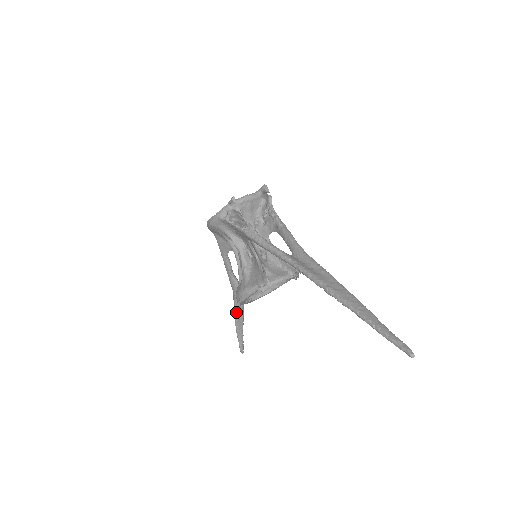
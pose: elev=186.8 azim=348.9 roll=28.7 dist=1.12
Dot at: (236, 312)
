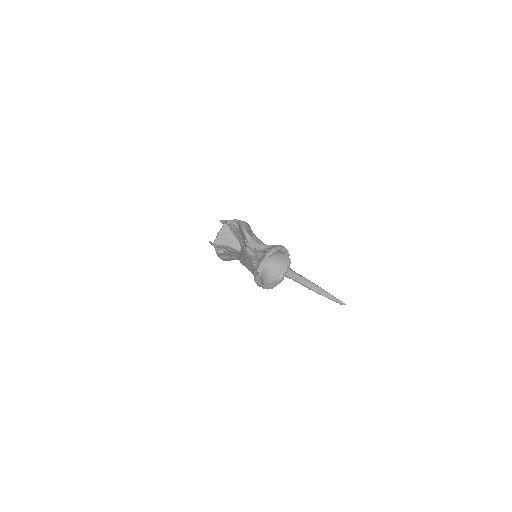
Dot at: (305, 286)
